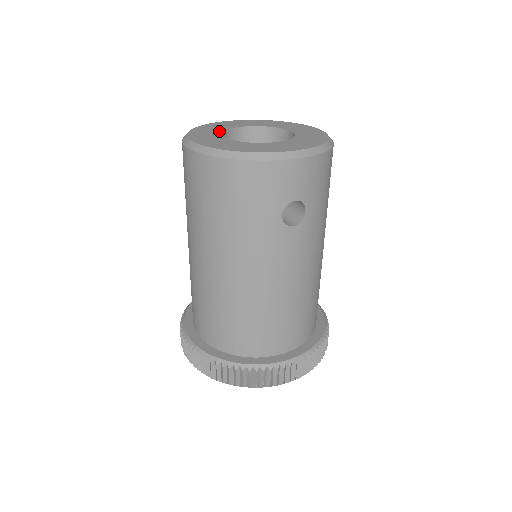
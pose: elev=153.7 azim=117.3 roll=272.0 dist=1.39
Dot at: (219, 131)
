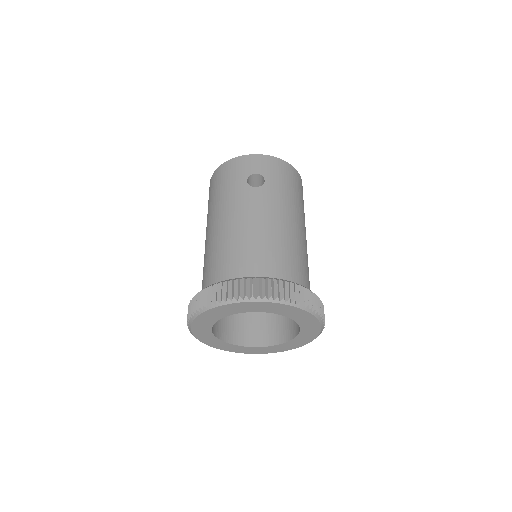
Dot at: occluded
